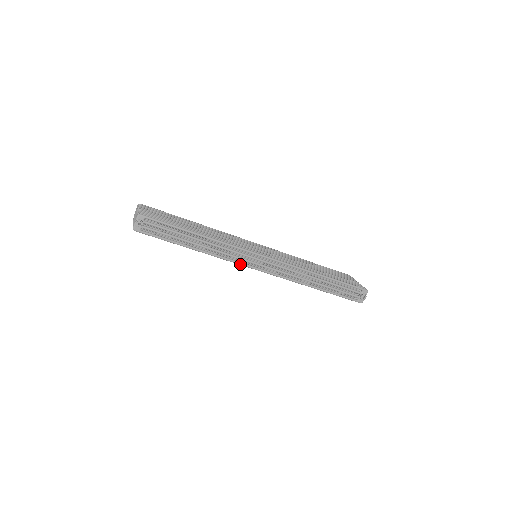
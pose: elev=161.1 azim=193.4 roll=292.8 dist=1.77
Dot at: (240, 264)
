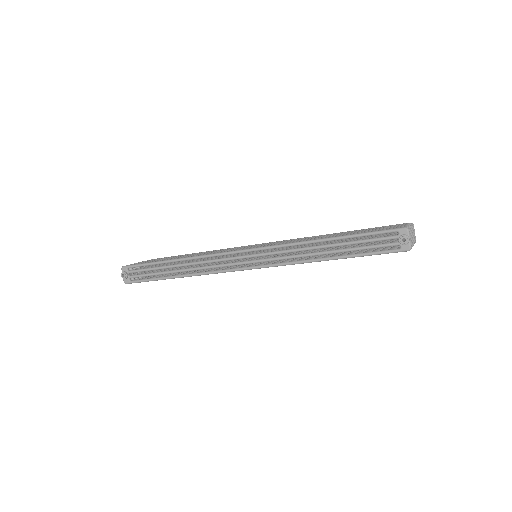
Dot at: (225, 272)
